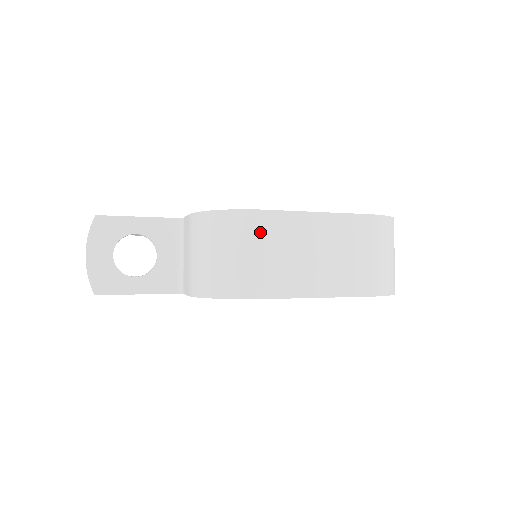
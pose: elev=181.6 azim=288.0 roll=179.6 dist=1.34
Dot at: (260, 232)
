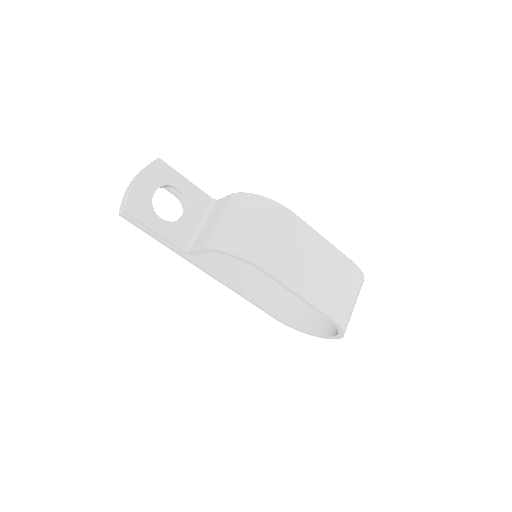
Dot at: (285, 225)
